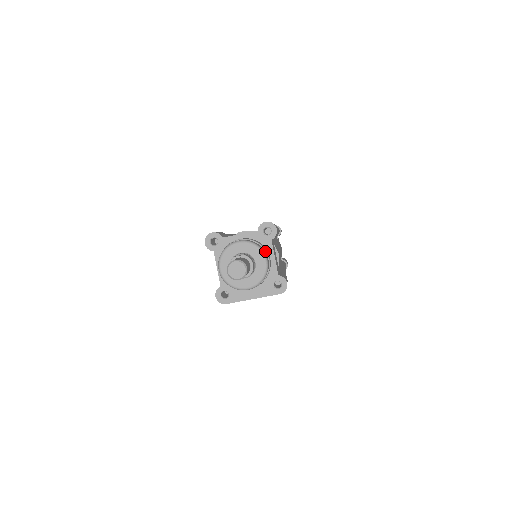
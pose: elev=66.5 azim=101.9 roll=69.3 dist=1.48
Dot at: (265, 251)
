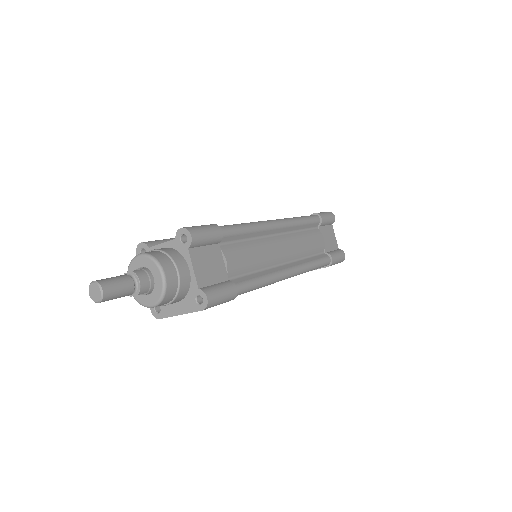
Dot at: (173, 263)
